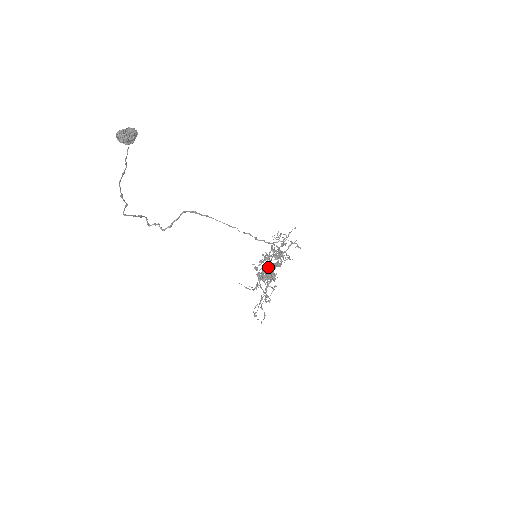
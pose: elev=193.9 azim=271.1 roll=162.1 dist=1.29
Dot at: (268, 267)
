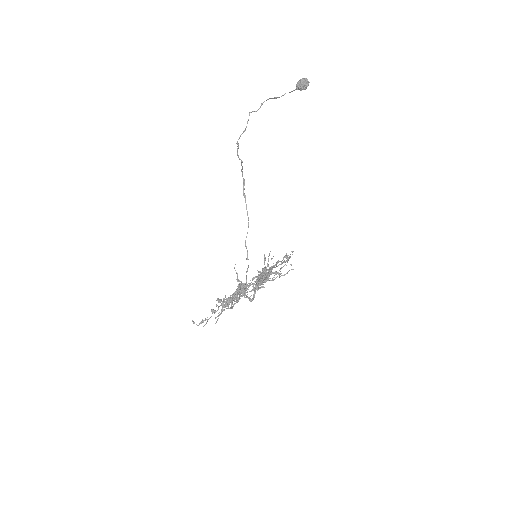
Dot at: occluded
